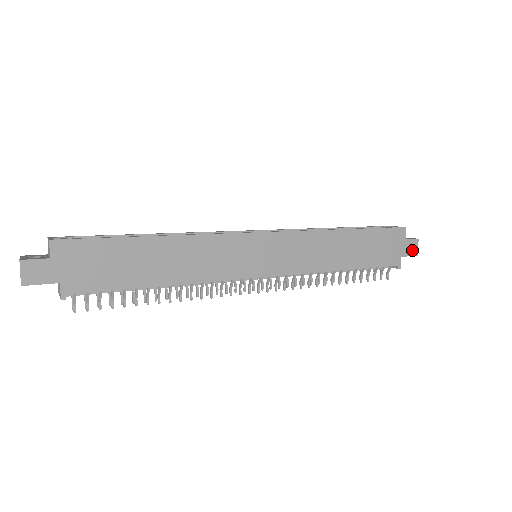
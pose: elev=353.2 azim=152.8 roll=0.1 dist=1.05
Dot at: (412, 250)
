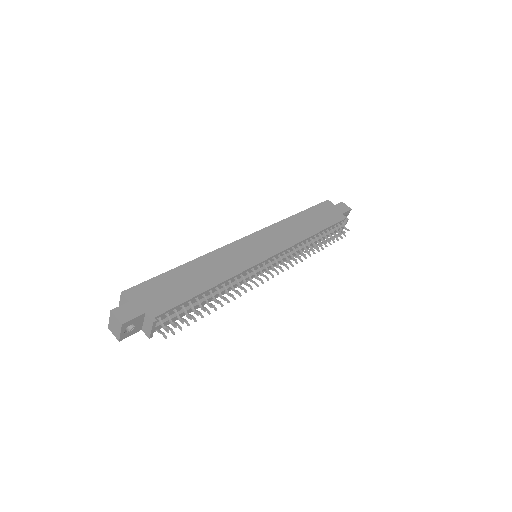
Dot at: (345, 208)
